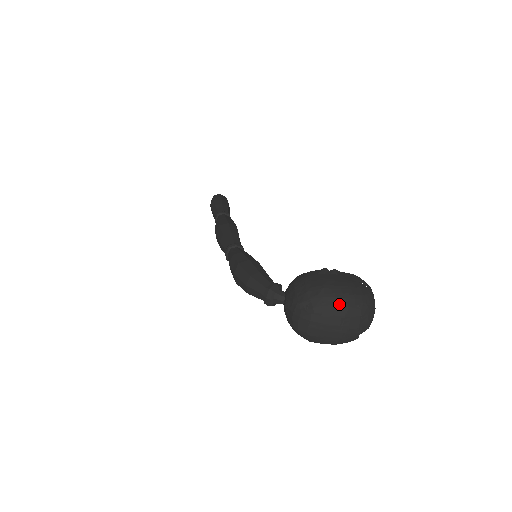
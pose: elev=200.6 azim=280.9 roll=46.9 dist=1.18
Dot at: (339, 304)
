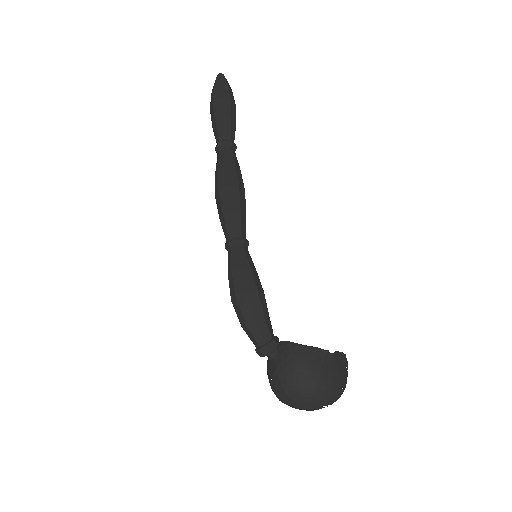
Dot at: (325, 399)
